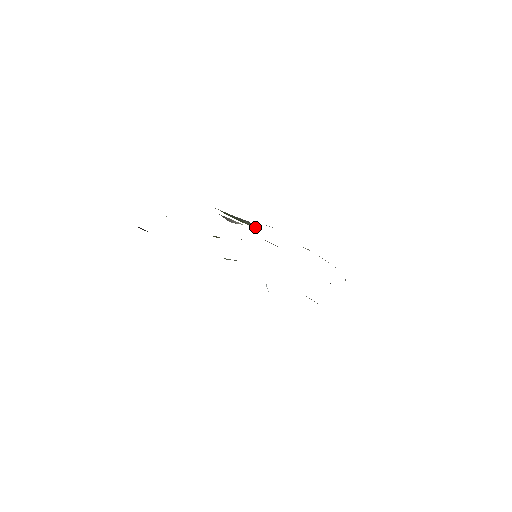
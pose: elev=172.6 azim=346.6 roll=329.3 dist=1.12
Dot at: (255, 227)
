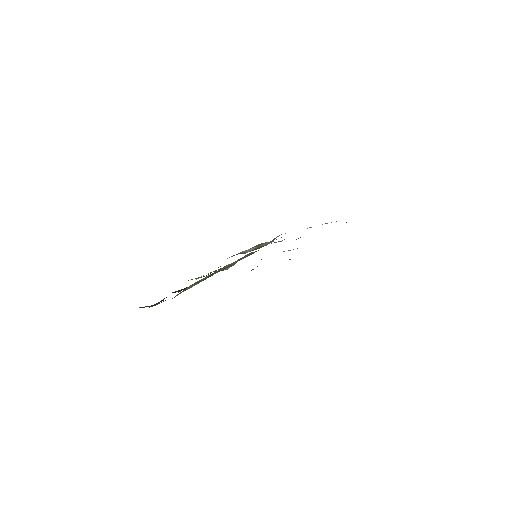
Dot at: occluded
